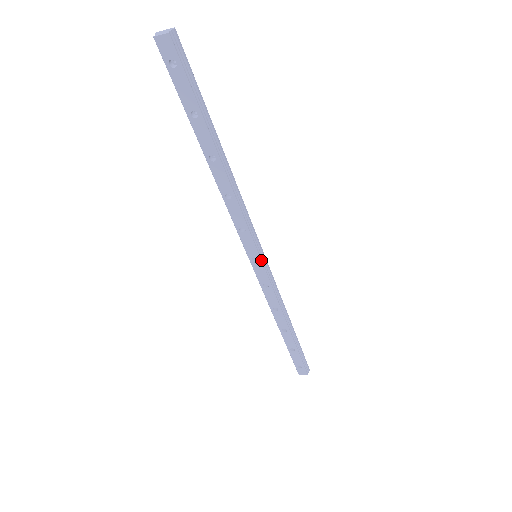
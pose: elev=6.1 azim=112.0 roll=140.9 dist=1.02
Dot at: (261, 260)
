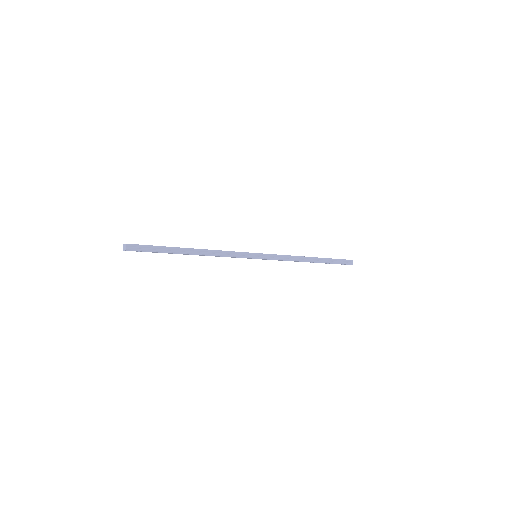
Dot at: occluded
